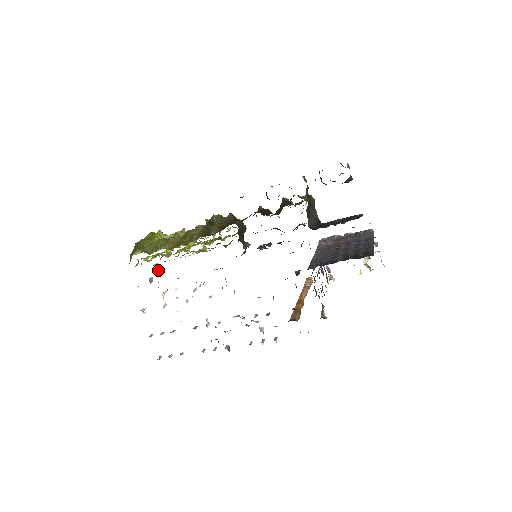
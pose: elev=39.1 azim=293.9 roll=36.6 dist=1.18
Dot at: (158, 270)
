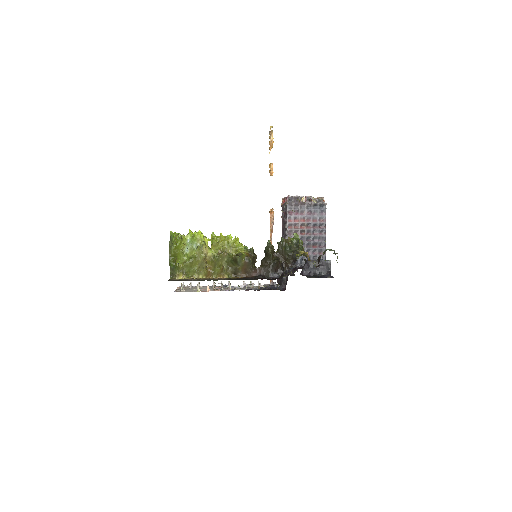
Dot at: occluded
